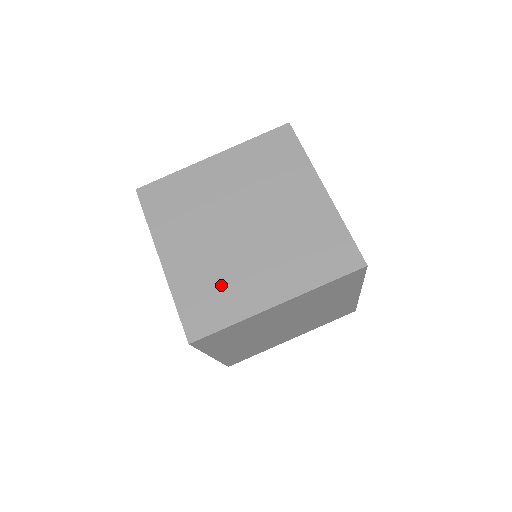
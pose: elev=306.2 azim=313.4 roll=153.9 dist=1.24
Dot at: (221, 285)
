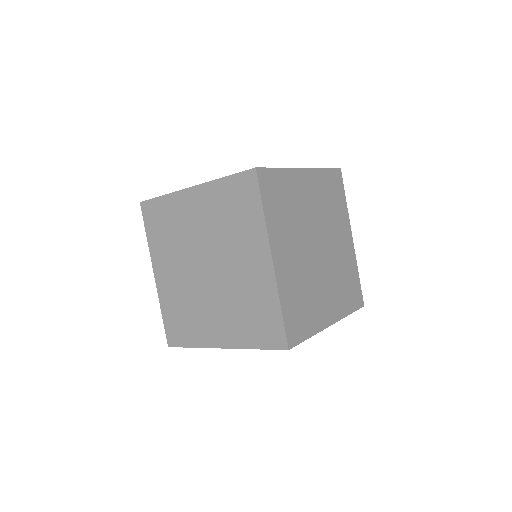
Dot at: occluded
